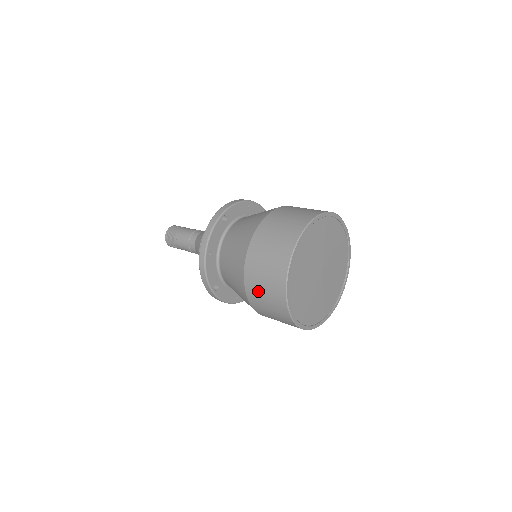
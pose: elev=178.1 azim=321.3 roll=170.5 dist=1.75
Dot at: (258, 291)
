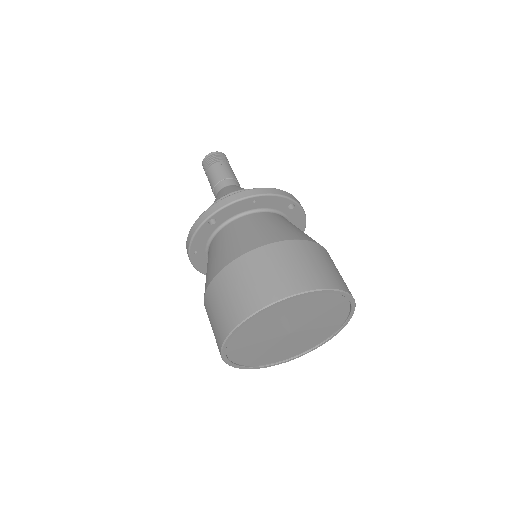
Dot at: occluded
